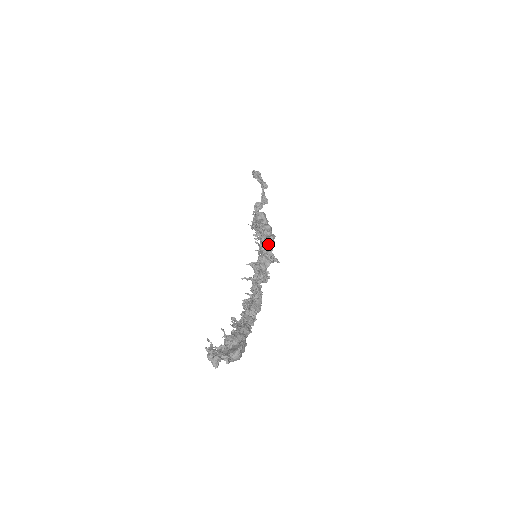
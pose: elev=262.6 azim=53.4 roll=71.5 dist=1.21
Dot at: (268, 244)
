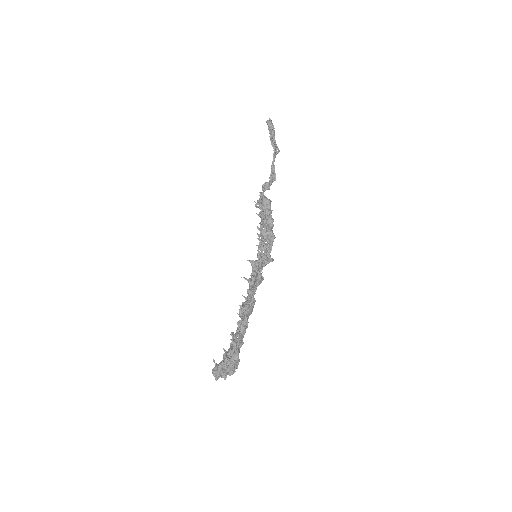
Dot at: (268, 246)
